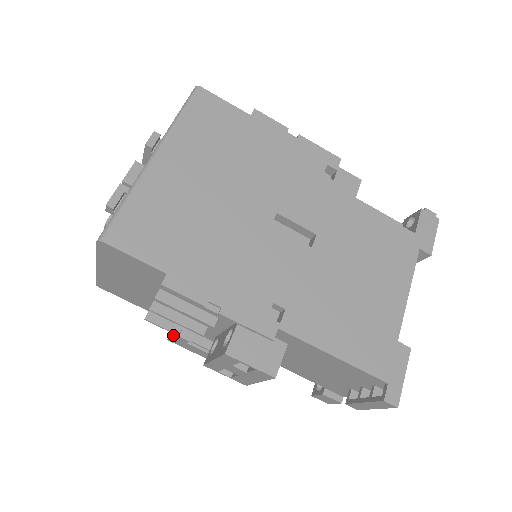
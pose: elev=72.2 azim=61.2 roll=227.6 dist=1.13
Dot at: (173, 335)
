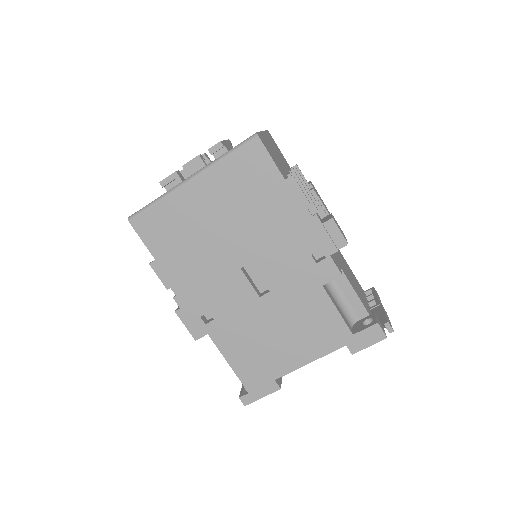
Dot at: occluded
